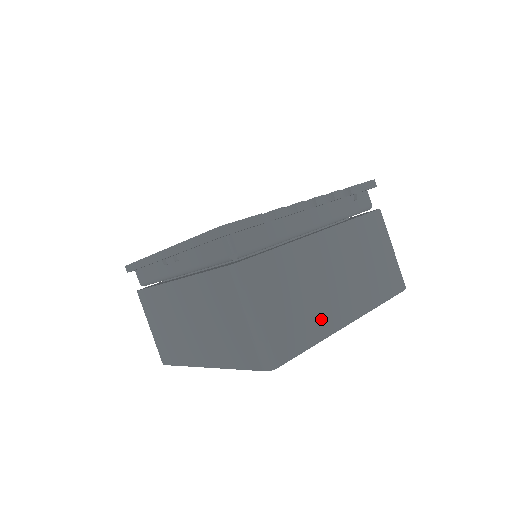
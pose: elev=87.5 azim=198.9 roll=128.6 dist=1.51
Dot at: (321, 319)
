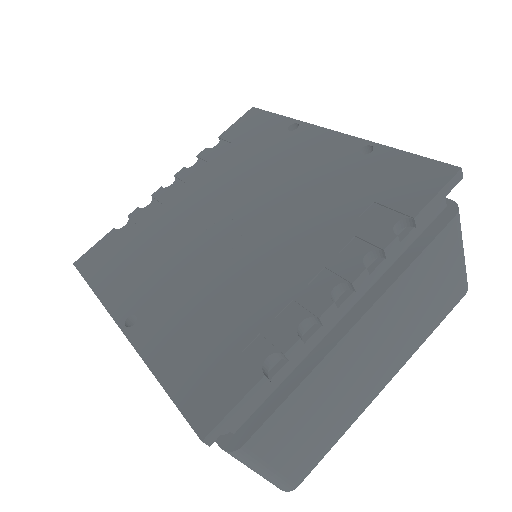
Dot at: (349, 412)
